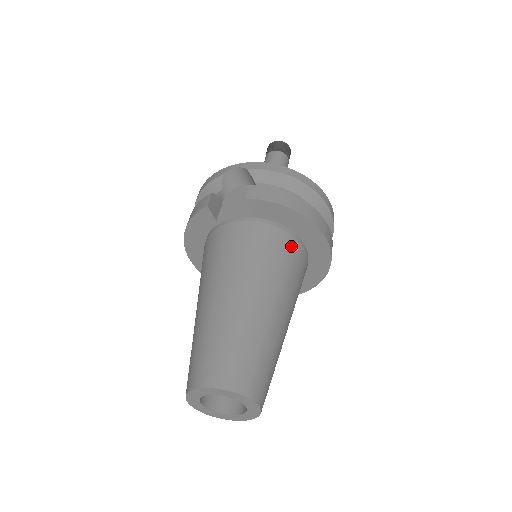
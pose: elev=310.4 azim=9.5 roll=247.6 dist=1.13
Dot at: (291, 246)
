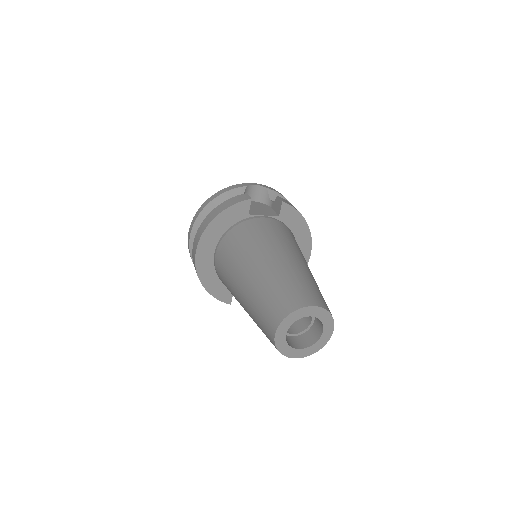
Dot at: occluded
